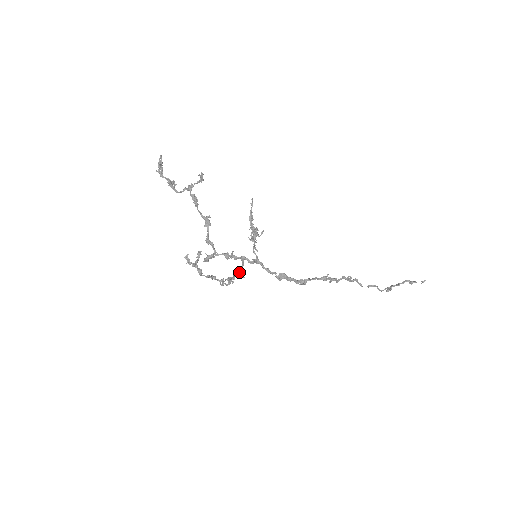
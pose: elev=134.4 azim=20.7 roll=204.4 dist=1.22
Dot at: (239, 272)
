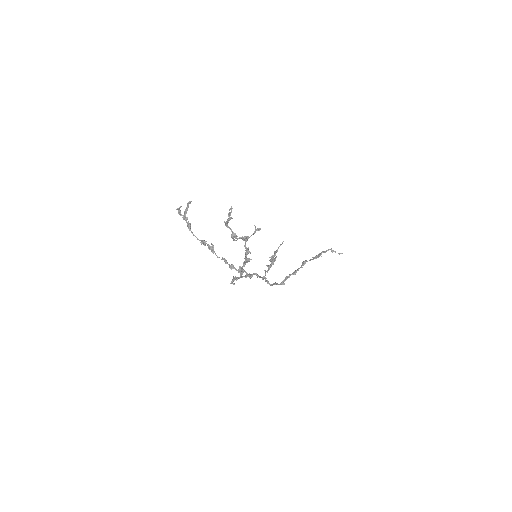
Dot at: (242, 271)
